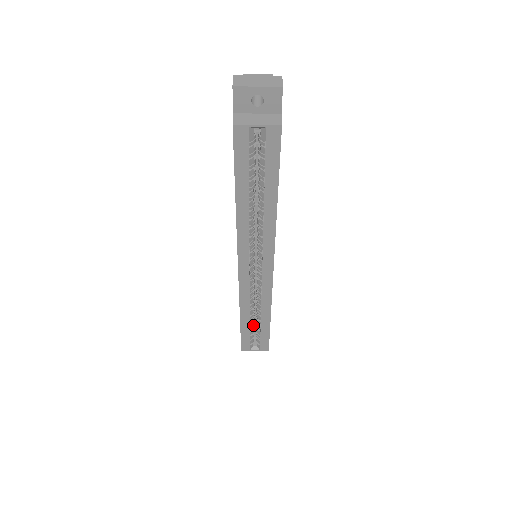
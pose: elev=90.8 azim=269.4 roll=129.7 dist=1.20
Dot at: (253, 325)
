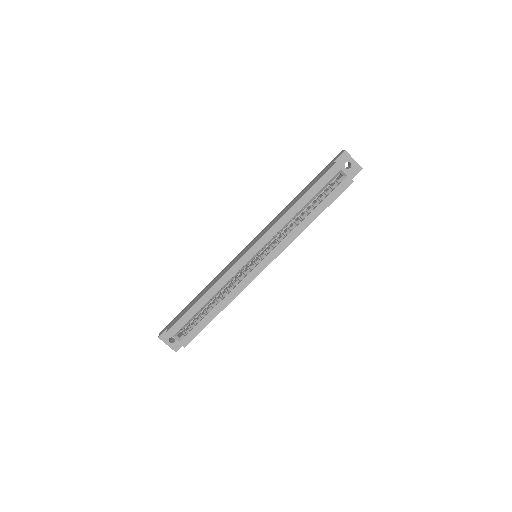
Dot at: (199, 312)
